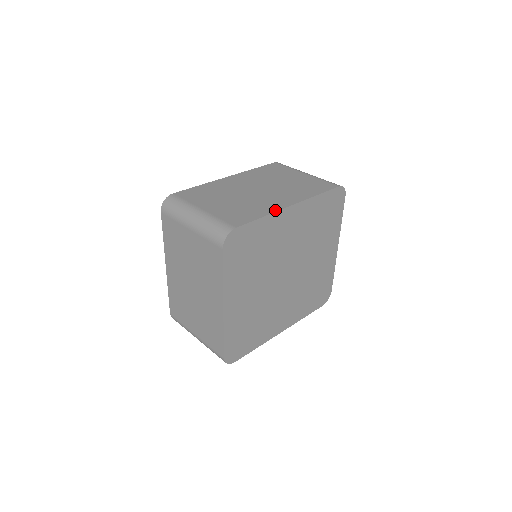
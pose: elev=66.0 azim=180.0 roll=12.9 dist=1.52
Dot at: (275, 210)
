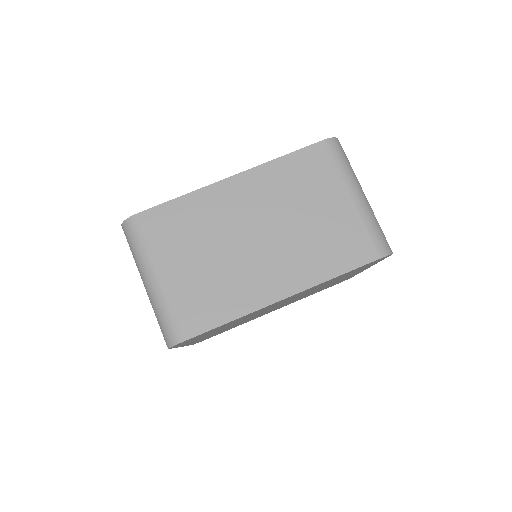
Dot at: (254, 308)
